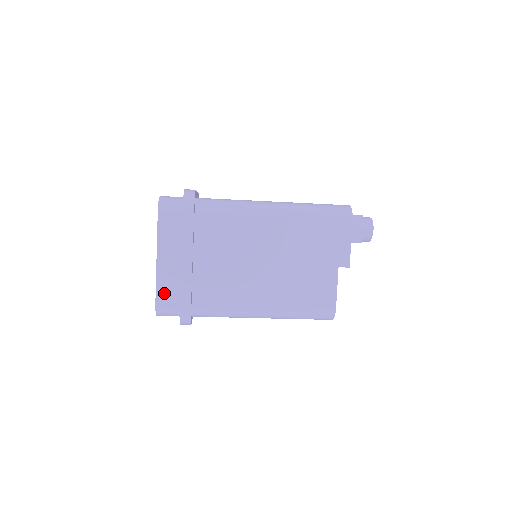
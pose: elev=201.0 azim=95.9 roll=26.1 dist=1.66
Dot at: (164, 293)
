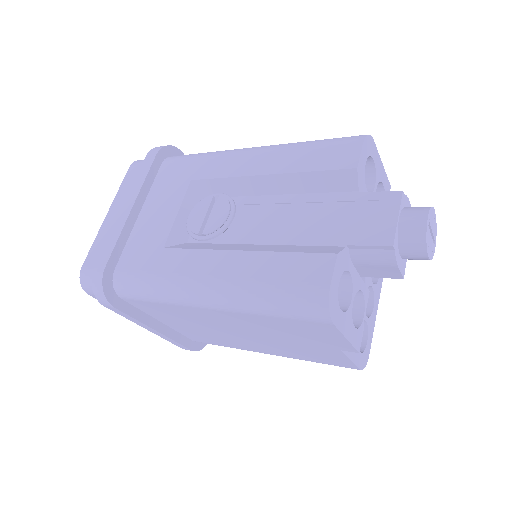
Dot at: occluded
